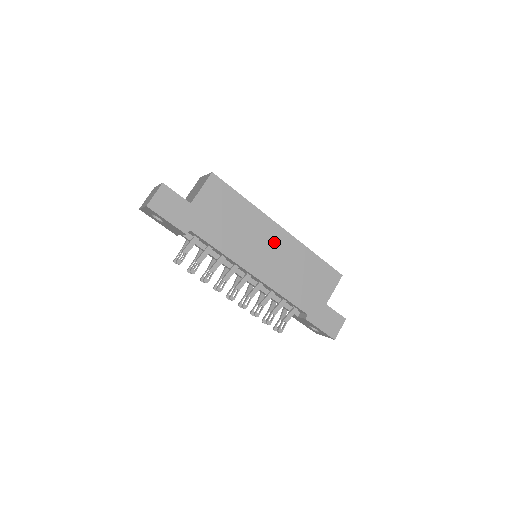
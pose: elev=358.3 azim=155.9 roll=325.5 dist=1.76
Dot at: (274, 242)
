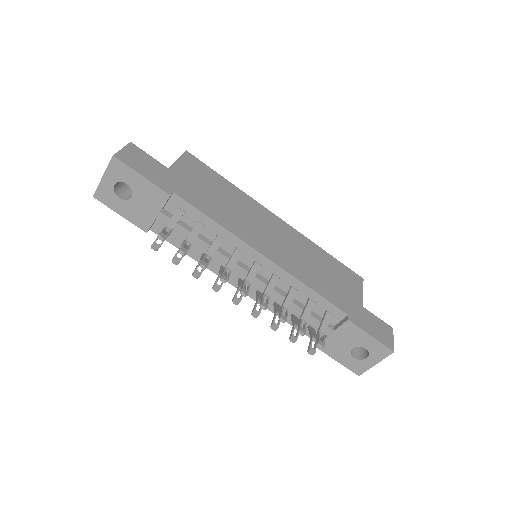
Dot at: (276, 229)
